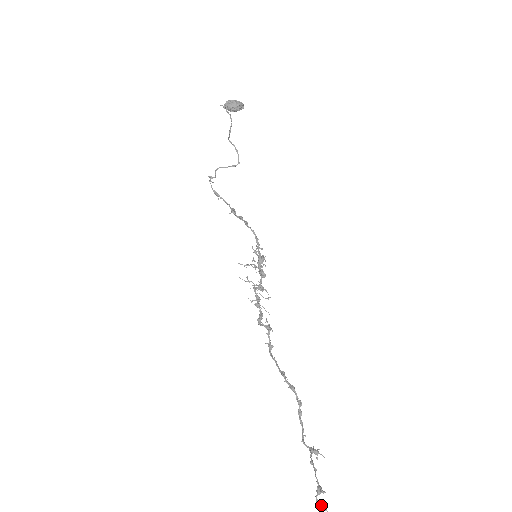
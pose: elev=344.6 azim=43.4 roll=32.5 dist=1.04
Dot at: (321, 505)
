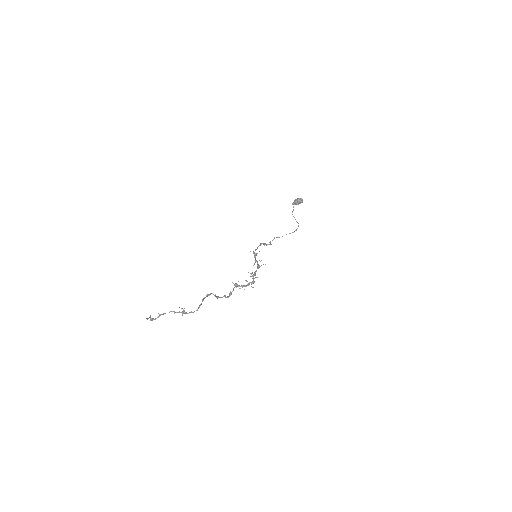
Dot at: (152, 318)
